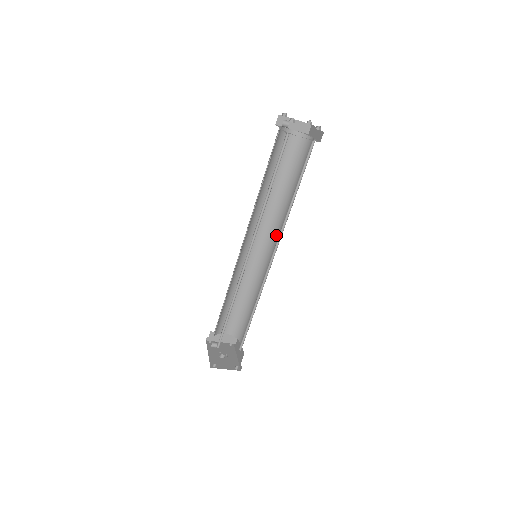
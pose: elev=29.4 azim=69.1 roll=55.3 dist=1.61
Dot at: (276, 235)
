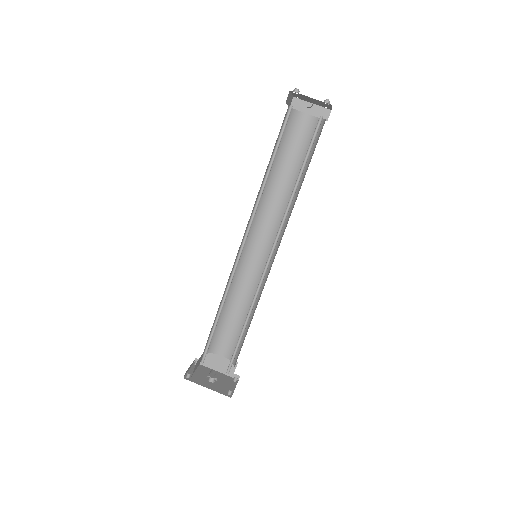
Dot at: (263, 225)
